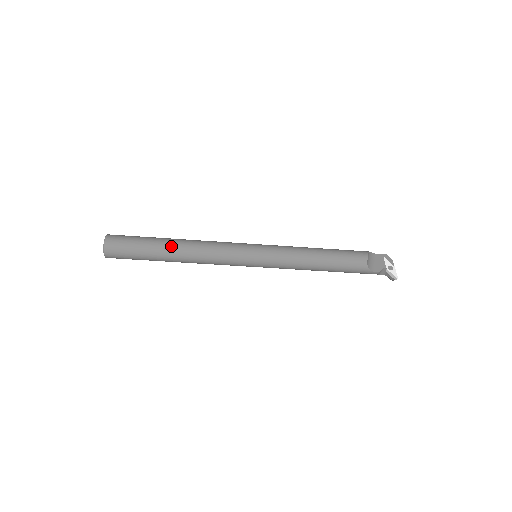
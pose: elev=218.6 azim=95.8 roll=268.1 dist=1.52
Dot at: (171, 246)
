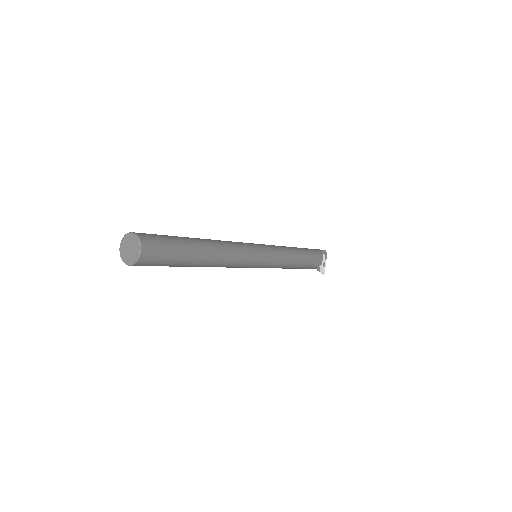
Dot at: (204, 259)
